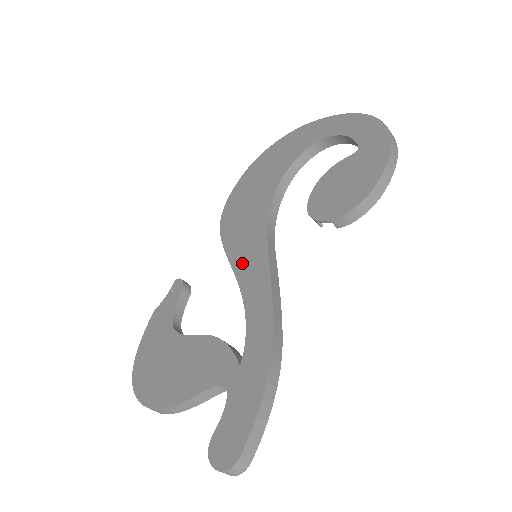
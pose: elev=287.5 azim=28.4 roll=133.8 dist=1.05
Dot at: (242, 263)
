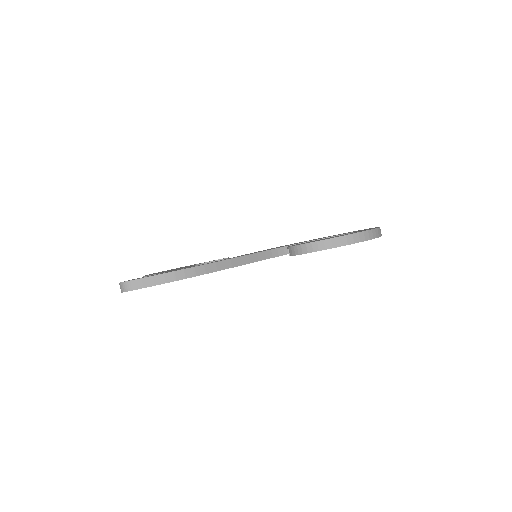
Dot at: occluded
